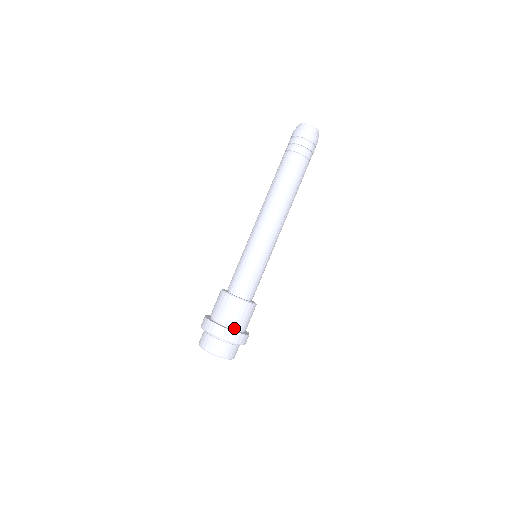
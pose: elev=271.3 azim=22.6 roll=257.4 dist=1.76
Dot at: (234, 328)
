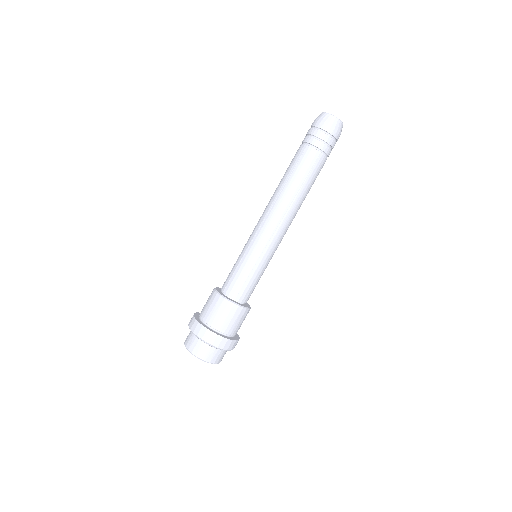
Dot at: (229, 335)
